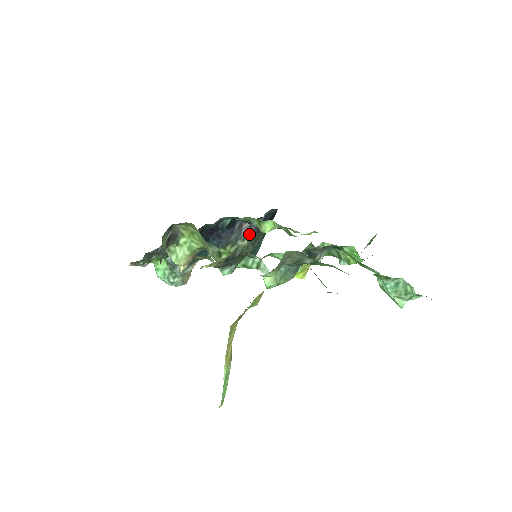
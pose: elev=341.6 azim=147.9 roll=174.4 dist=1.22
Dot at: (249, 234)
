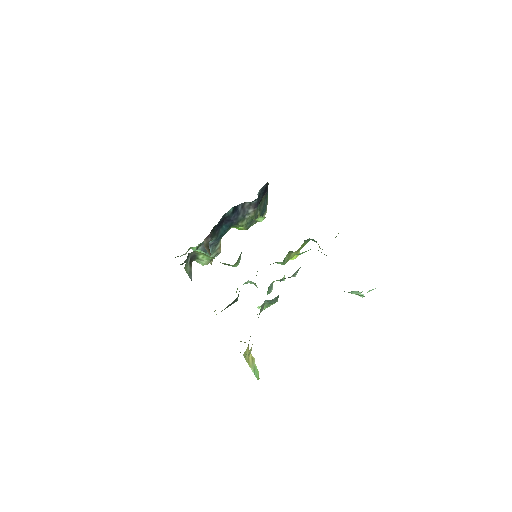
Dot at: (252, 209)
